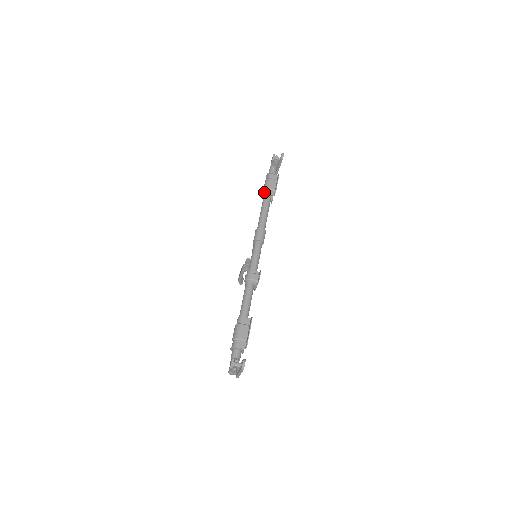
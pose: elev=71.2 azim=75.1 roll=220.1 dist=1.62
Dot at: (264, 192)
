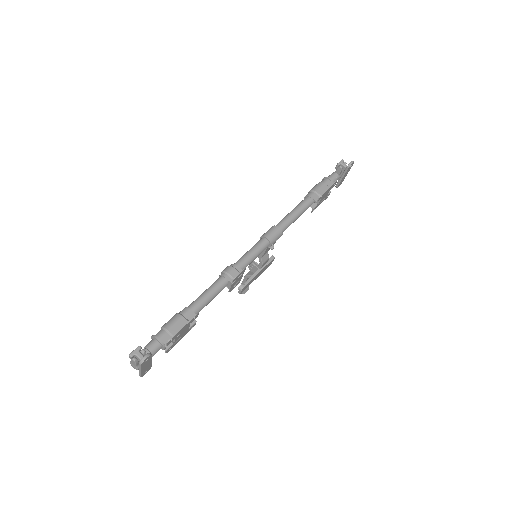
Dot at: (308, 193)
